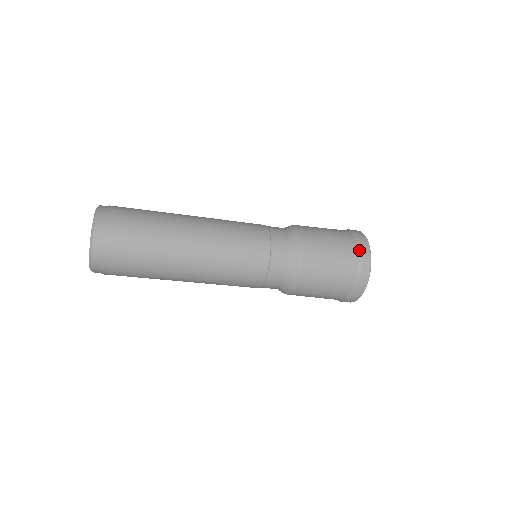
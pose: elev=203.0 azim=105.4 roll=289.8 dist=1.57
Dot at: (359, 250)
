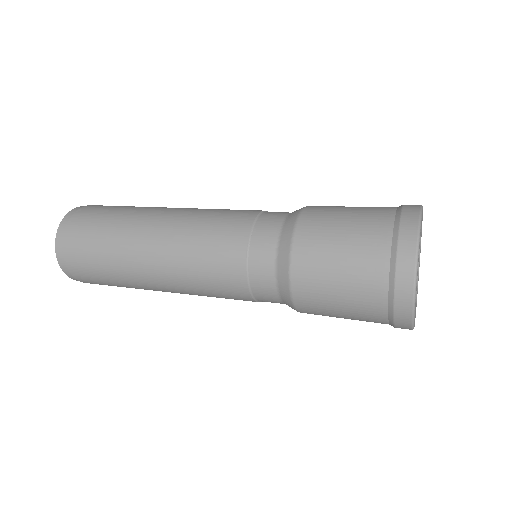
Dot at: (391, 283)
